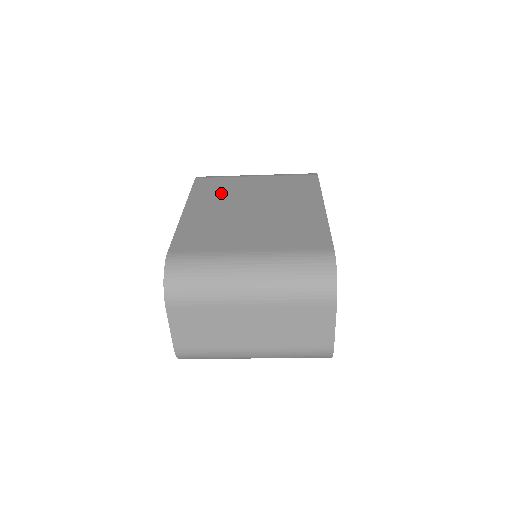
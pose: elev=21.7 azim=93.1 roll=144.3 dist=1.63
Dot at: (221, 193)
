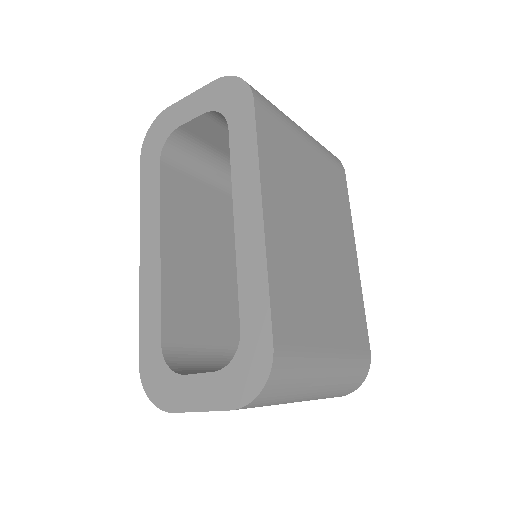
Dot at: (288, 176)
